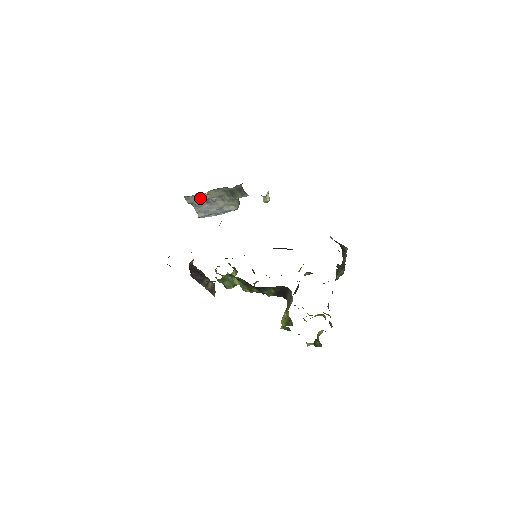
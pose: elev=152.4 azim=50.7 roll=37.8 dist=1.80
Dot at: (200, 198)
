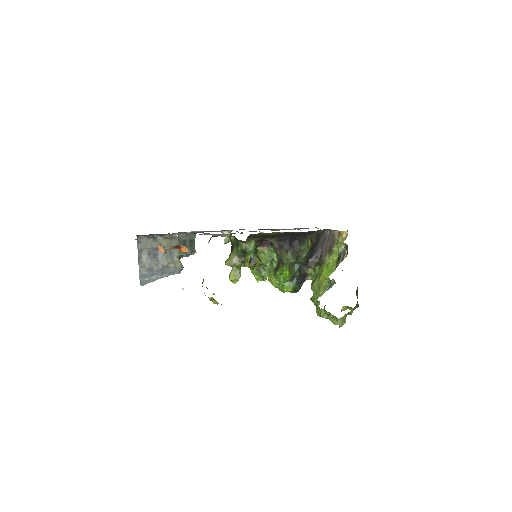
Dot at: (152, 245)
